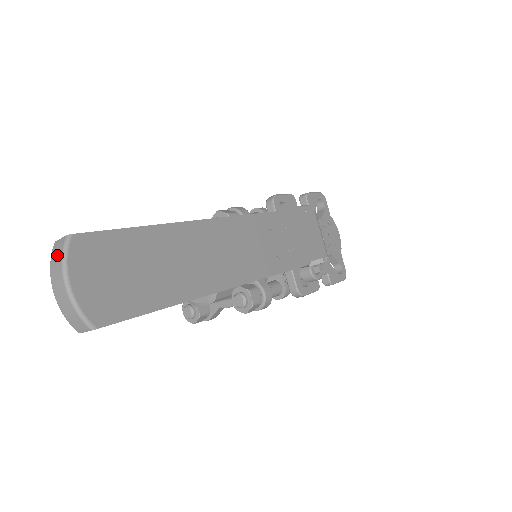
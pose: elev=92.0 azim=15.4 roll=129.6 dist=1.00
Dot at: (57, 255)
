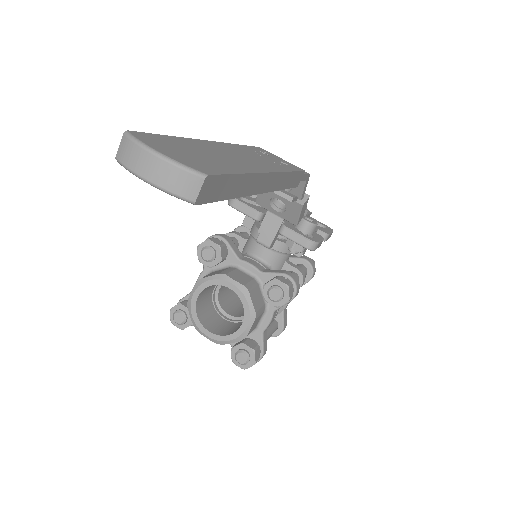
Dot at: (128, 150)
